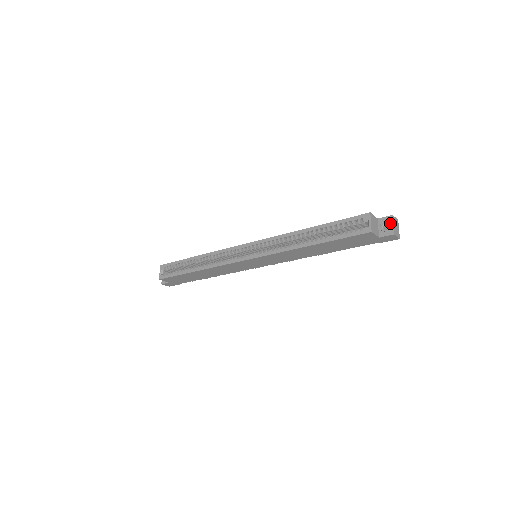
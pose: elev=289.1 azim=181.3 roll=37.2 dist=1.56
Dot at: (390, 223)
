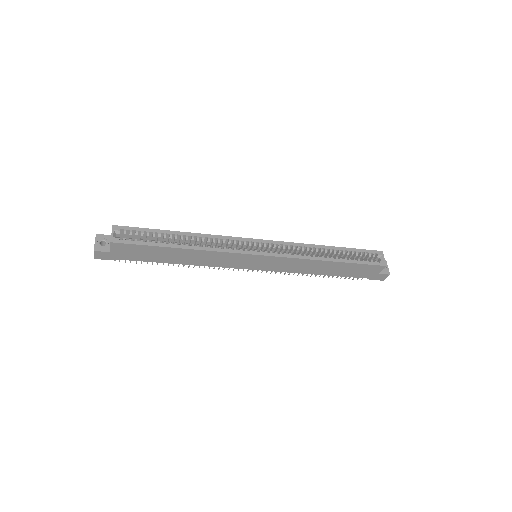
Dot at: occluded
